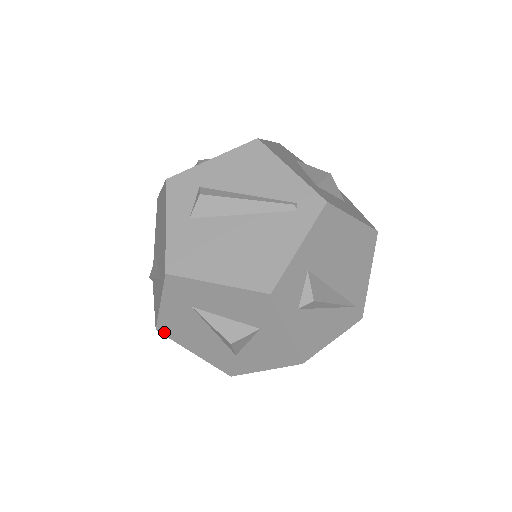
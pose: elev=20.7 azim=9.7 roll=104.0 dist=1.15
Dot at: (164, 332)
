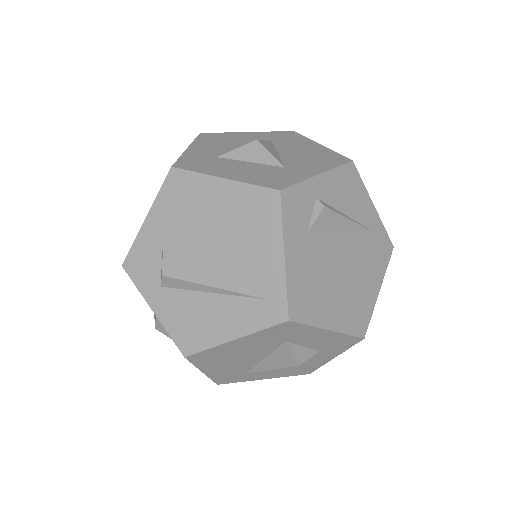
Dot at: occluded
